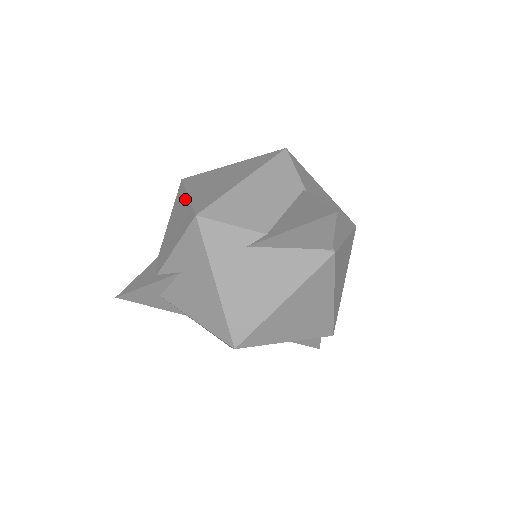
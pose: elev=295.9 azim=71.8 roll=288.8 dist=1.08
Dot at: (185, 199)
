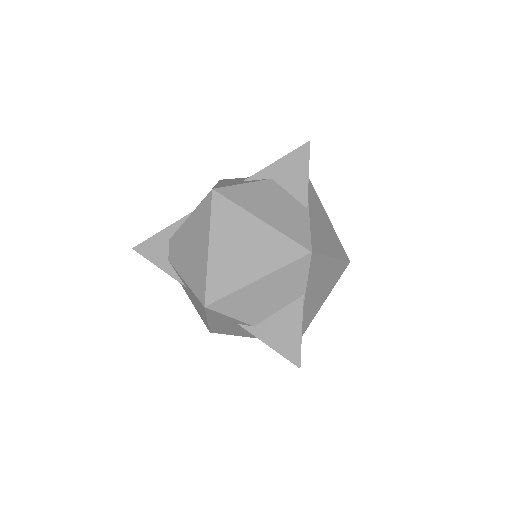
Dot at: (205, 246)
